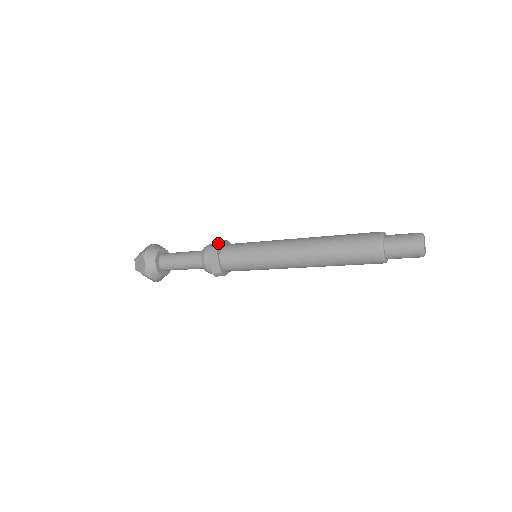
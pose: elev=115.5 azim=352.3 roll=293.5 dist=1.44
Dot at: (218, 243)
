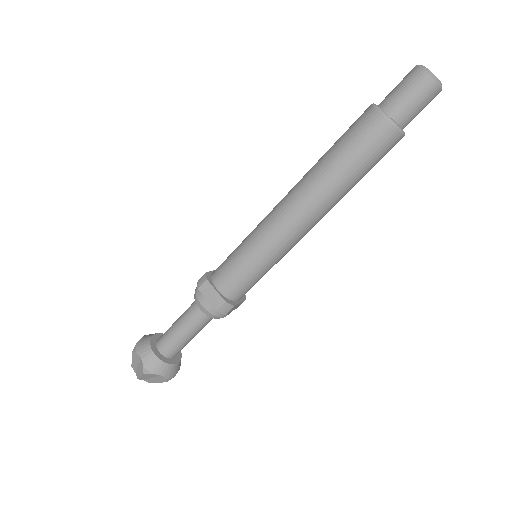
Dot at: occluded
